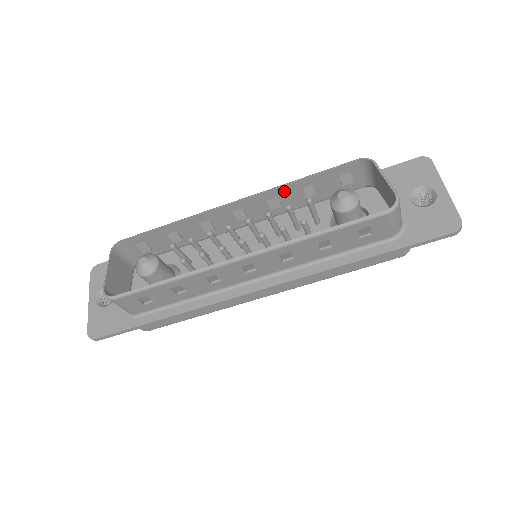
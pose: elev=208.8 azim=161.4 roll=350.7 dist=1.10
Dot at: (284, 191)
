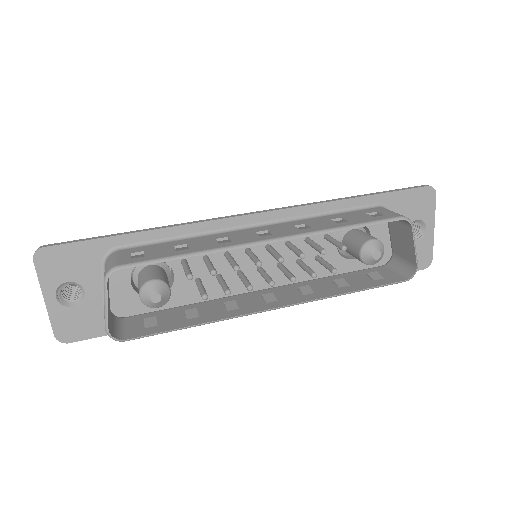
Dot at: (322, 230)
